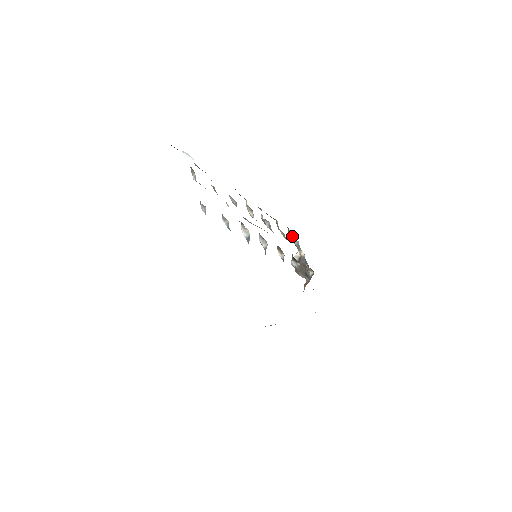
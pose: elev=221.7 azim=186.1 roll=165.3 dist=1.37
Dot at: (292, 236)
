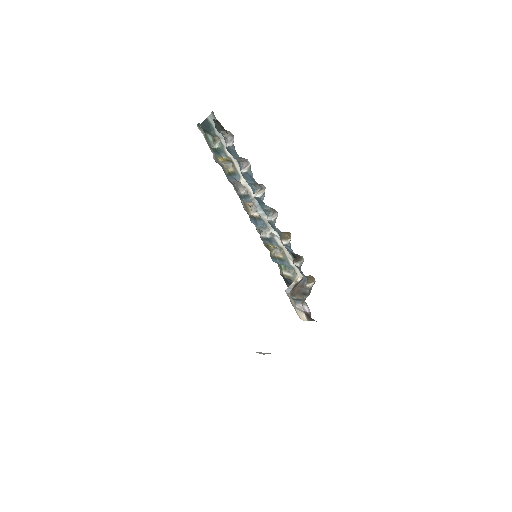
Dot at: (286, 271)
